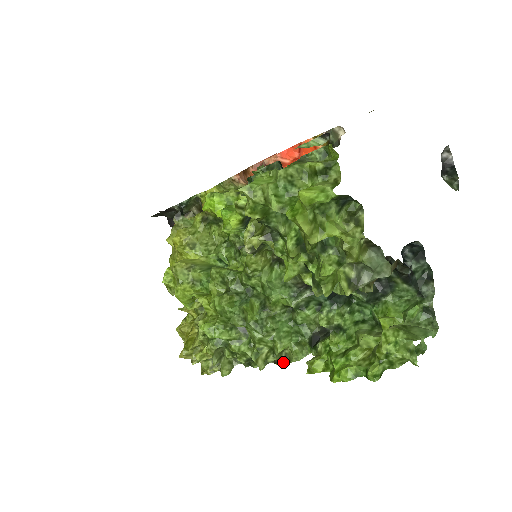
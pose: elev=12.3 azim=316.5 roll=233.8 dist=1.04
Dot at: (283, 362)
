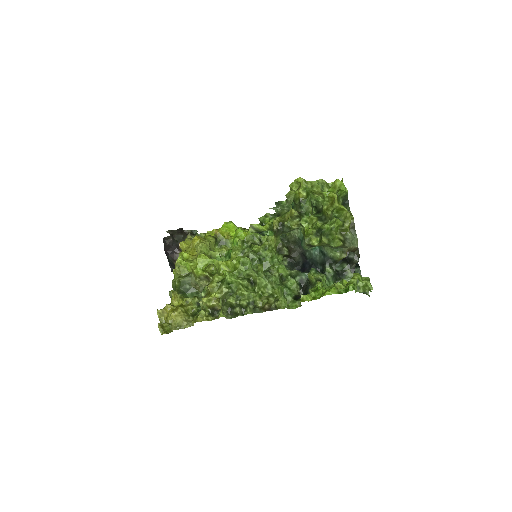
Dot at: (273, 309)
